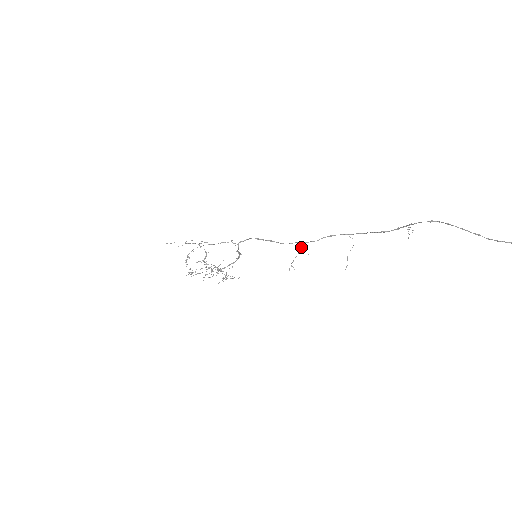
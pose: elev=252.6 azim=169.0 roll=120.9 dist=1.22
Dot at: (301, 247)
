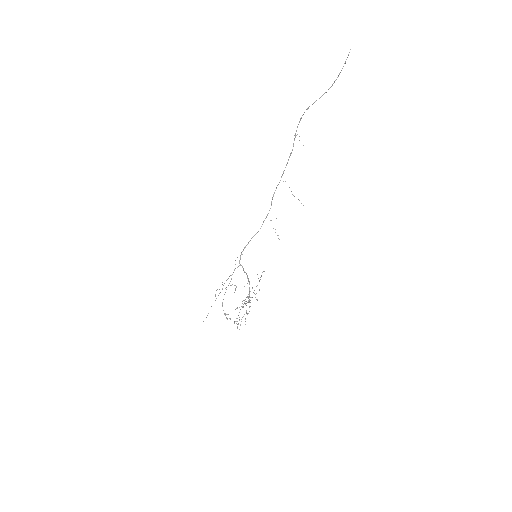
Dot at: occluded
